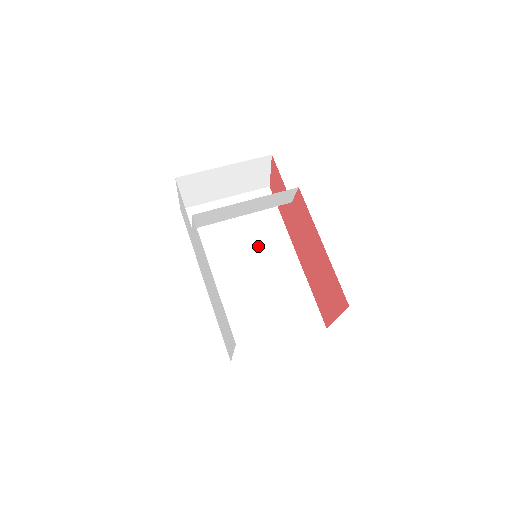
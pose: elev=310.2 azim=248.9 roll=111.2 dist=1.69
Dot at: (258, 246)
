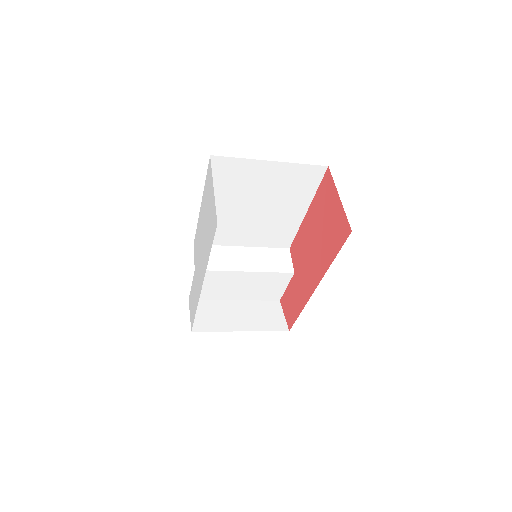
Dot at: occluded
